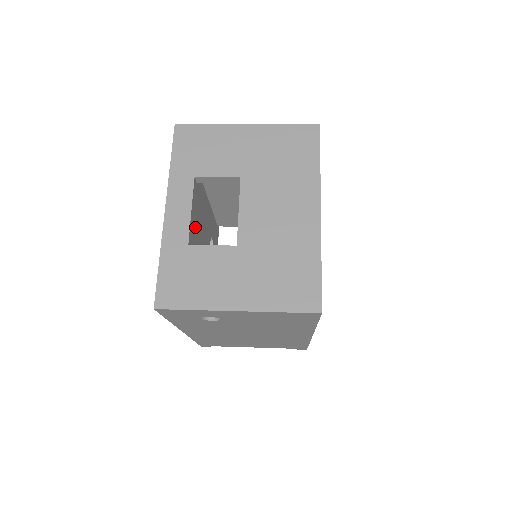
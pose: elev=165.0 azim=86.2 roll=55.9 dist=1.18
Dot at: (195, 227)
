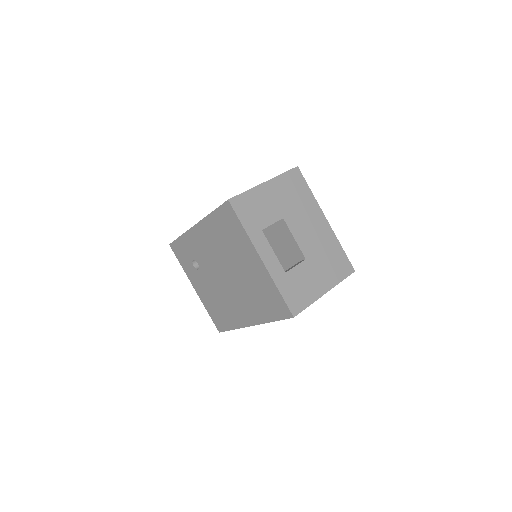
Dot at: occluded
